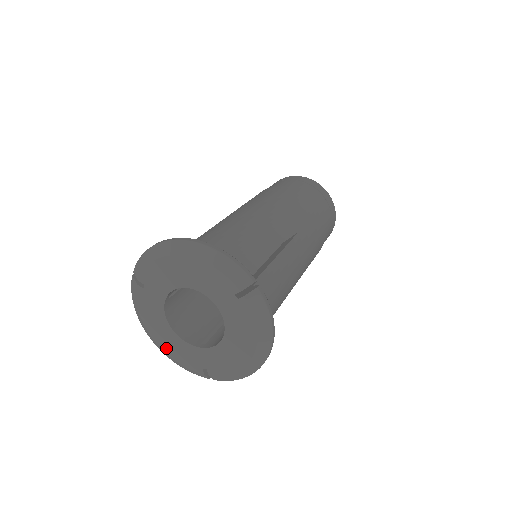
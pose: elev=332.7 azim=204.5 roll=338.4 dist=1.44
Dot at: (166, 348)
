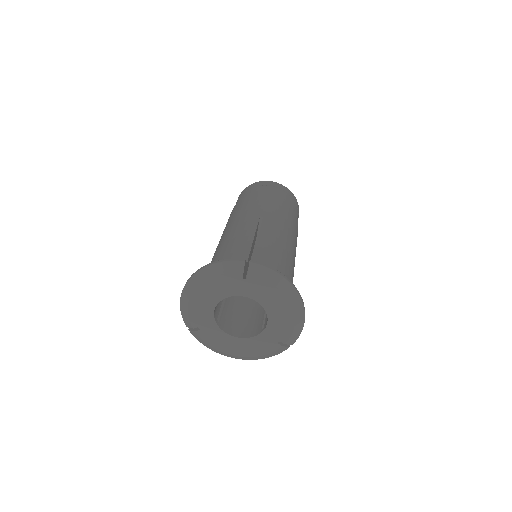
Dot at: (248, 354)
